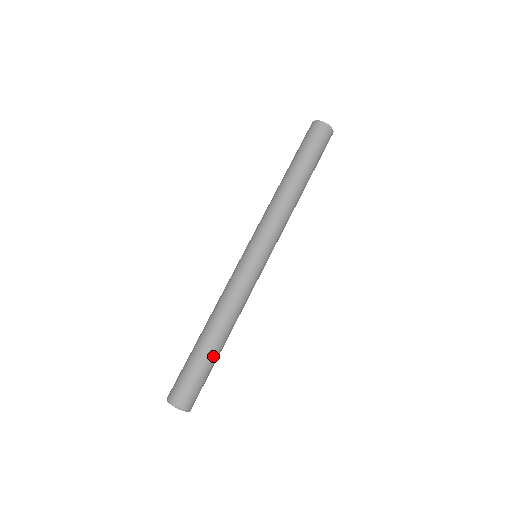
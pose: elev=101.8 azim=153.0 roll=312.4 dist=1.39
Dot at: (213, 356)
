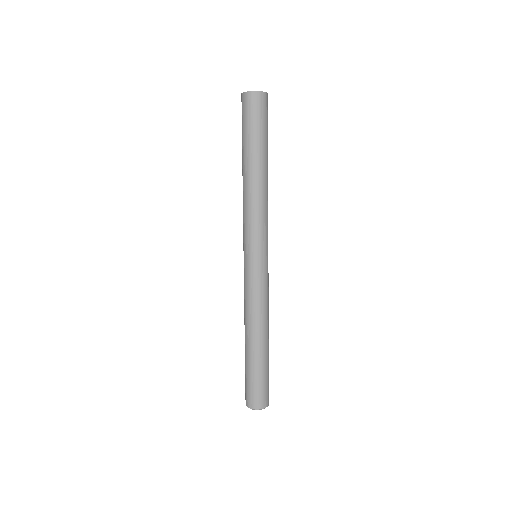
Dot at: (268, 356)
